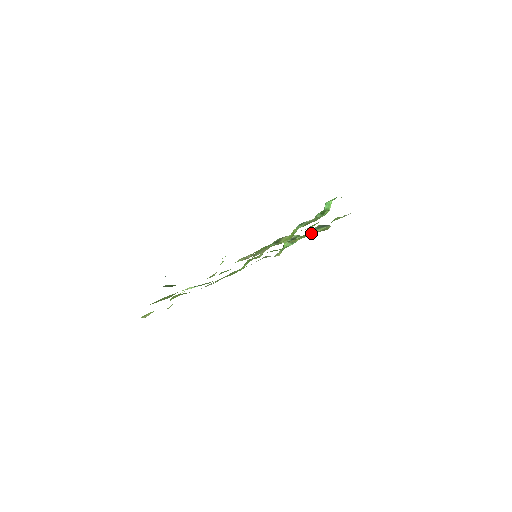
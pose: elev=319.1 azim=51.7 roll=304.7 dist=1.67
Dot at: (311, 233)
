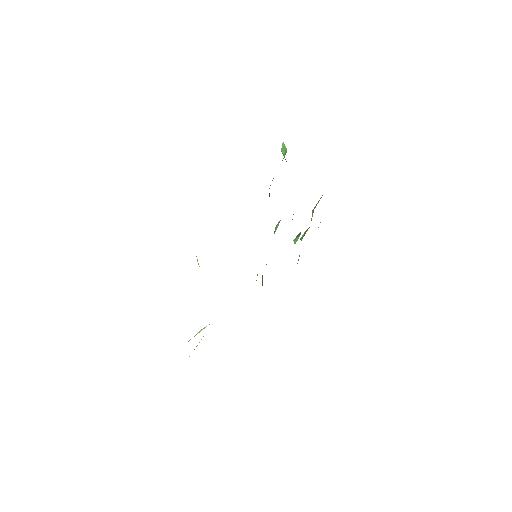
Dot at: (312, 213)
